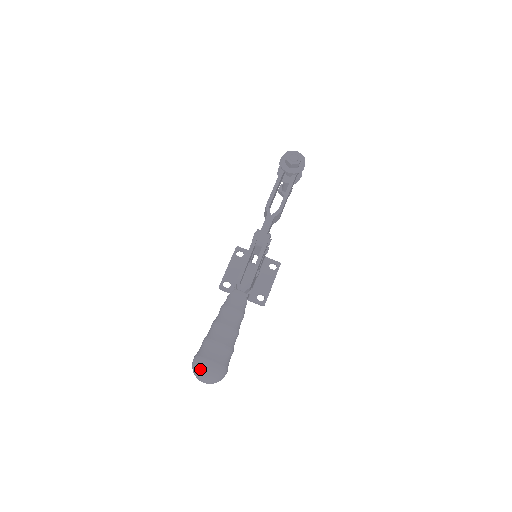
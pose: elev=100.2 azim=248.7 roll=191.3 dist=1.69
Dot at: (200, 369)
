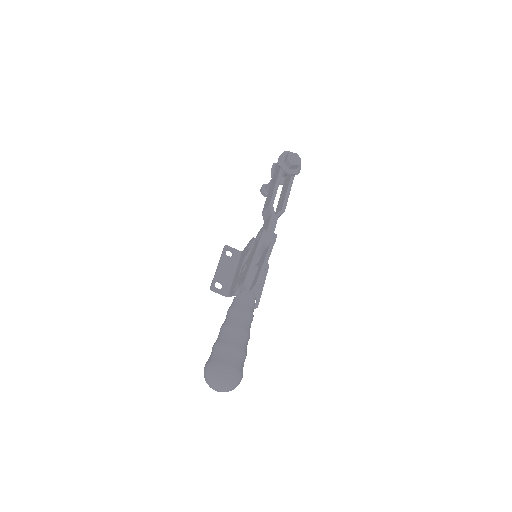
Dot at: (219, 376)
